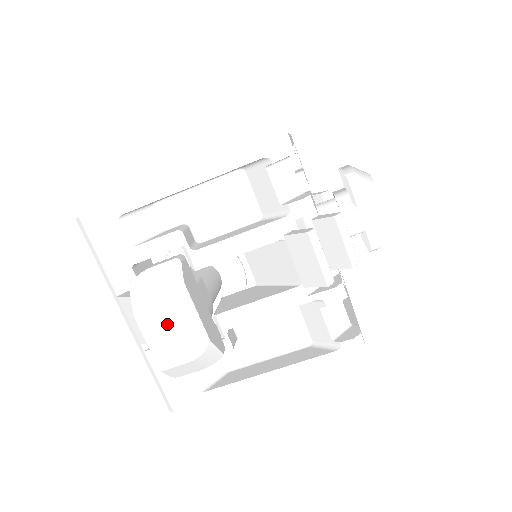
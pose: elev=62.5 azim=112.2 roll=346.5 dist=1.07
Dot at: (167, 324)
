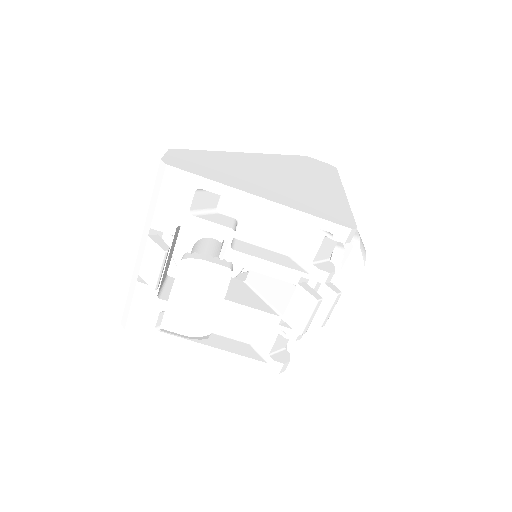
Dot at: (191, 307)
